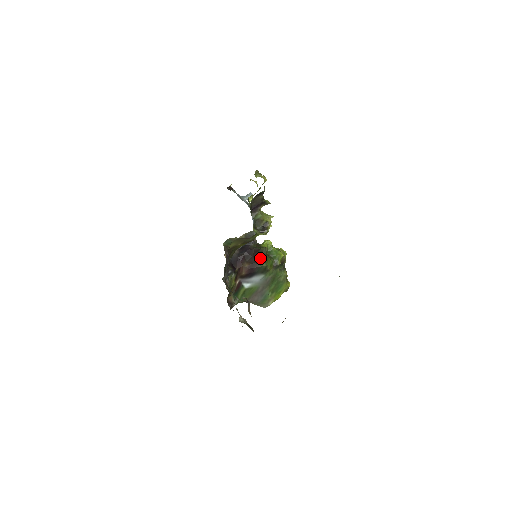
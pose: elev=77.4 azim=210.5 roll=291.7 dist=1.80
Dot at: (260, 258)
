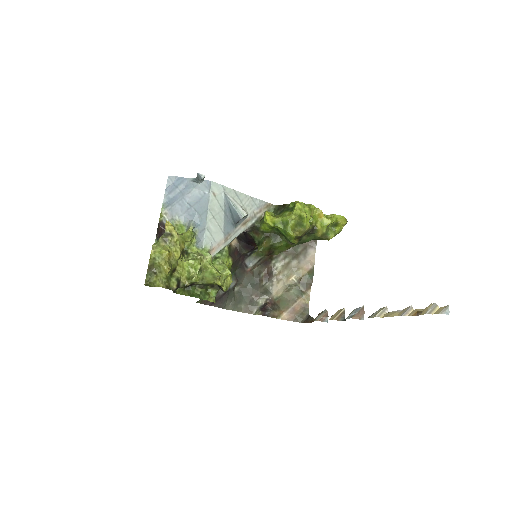
Dot at: occluded
